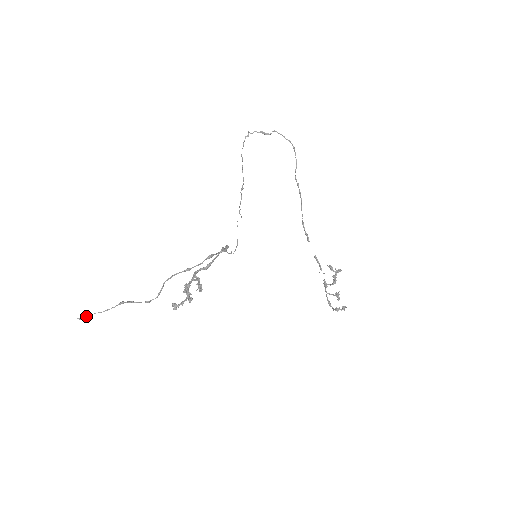
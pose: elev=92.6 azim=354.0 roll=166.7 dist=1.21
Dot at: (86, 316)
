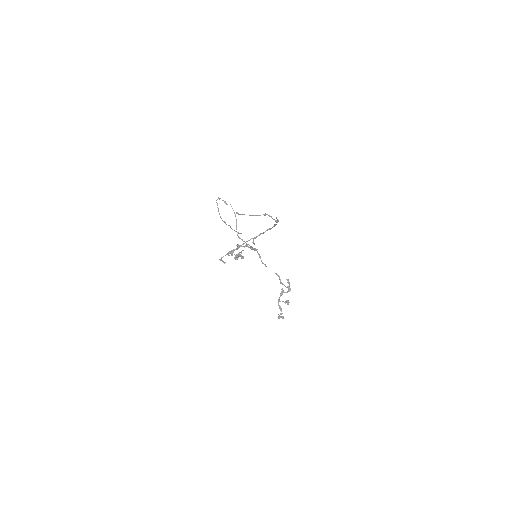
Dot at: (241, 214)
